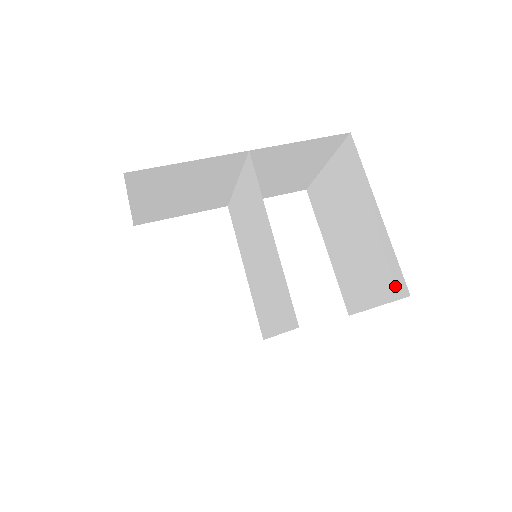
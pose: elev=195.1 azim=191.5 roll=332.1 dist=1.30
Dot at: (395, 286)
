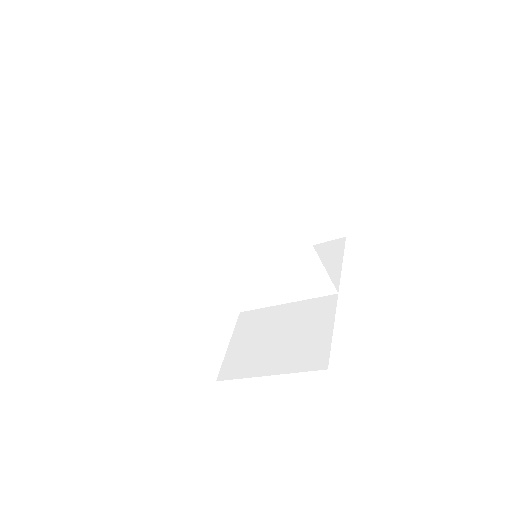
Dot at: (330, 233)
